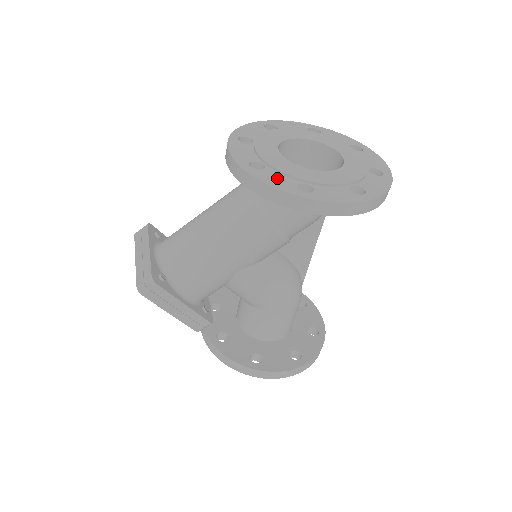
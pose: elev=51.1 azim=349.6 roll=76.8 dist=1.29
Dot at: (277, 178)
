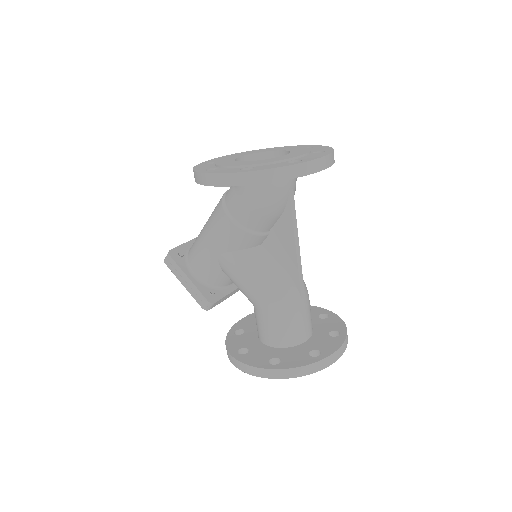
Dot at: (206, 166)
